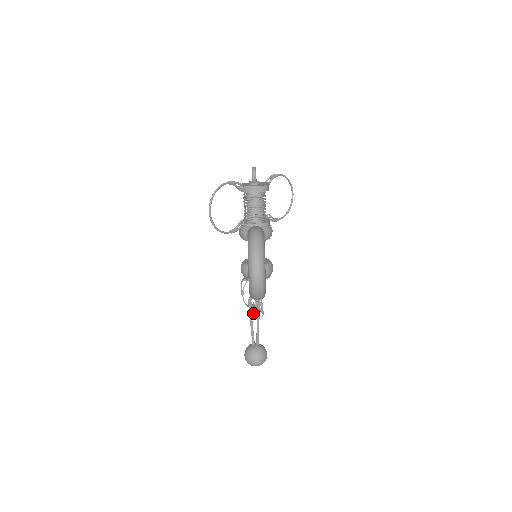
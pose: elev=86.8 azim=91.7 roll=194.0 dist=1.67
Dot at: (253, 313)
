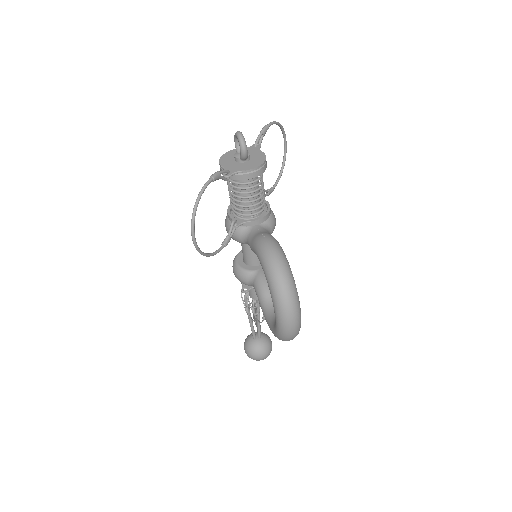
Dot at: (260, 322)
